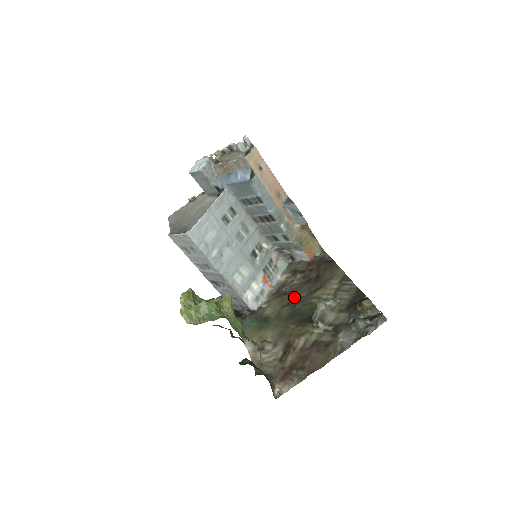
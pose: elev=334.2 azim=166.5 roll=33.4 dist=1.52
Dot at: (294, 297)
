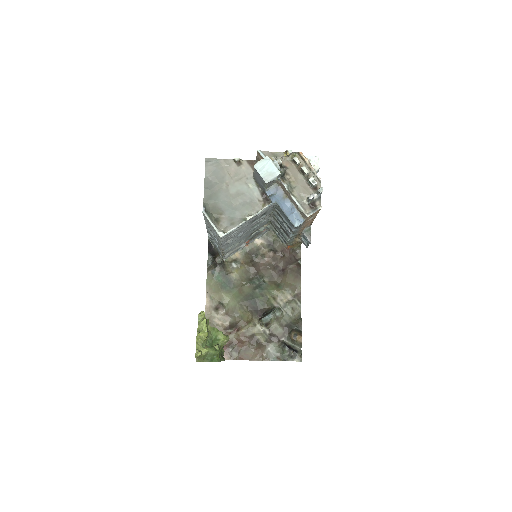
Dot at: (258, 277)
